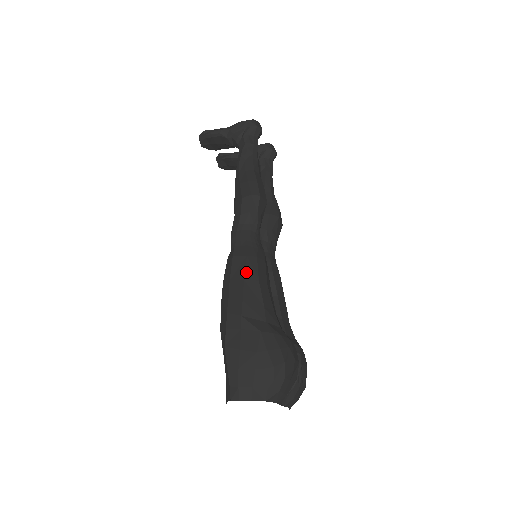
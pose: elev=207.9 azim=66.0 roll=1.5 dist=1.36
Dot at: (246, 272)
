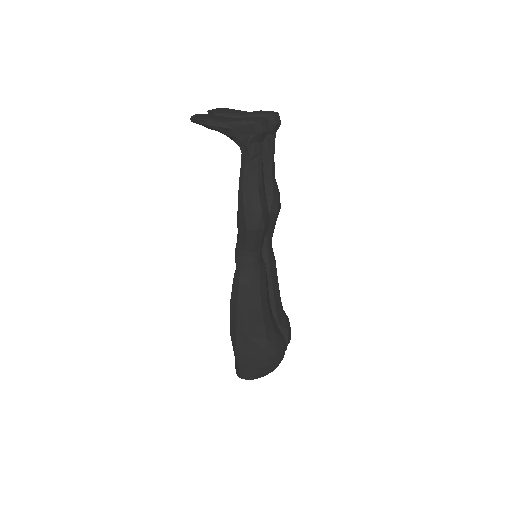
Dot at: (251, 302)
